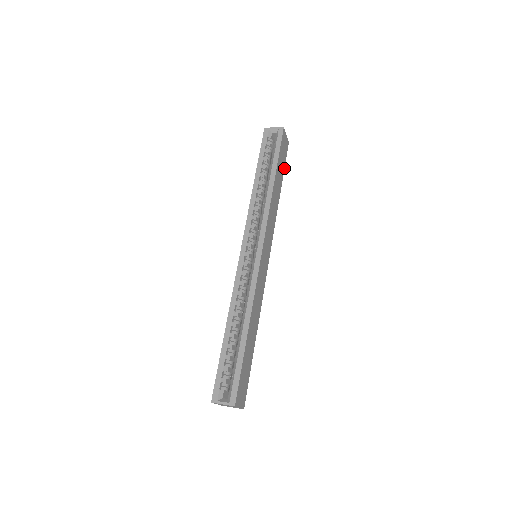
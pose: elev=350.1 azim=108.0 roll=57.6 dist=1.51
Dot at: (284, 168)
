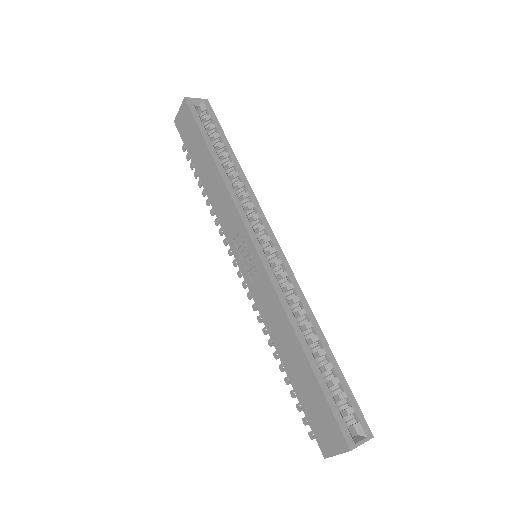
Dot at: occluded
